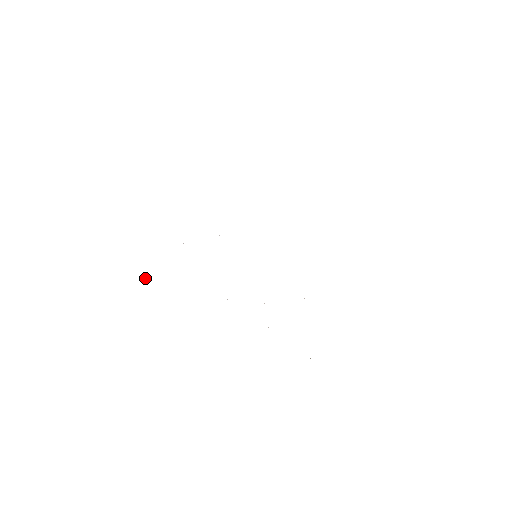
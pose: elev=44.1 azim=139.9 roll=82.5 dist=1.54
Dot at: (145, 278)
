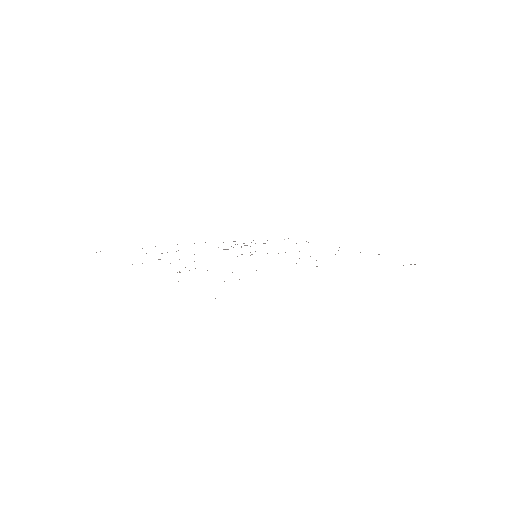
Dot at: (96, 252)
